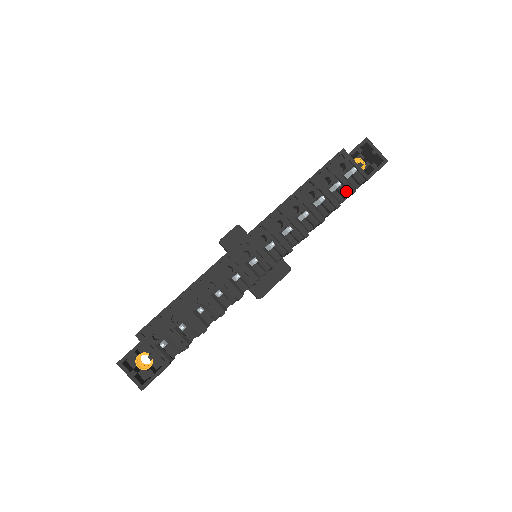
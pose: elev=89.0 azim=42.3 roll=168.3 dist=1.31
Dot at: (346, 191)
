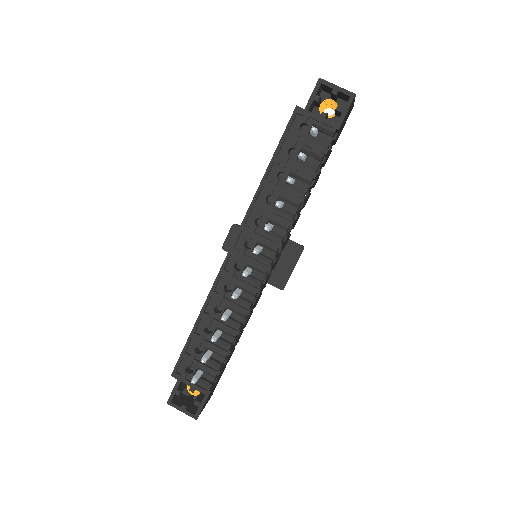
Dot at: (318, 154)
